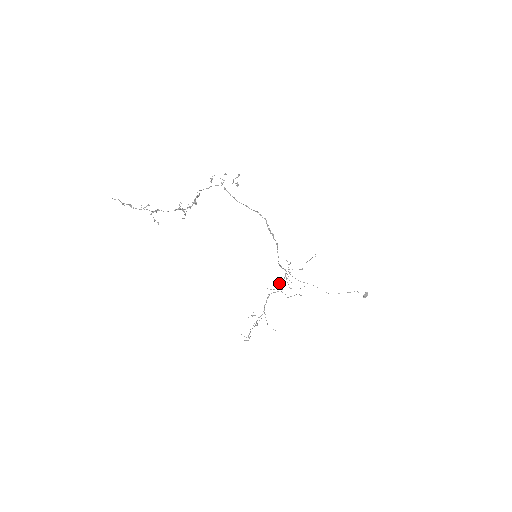
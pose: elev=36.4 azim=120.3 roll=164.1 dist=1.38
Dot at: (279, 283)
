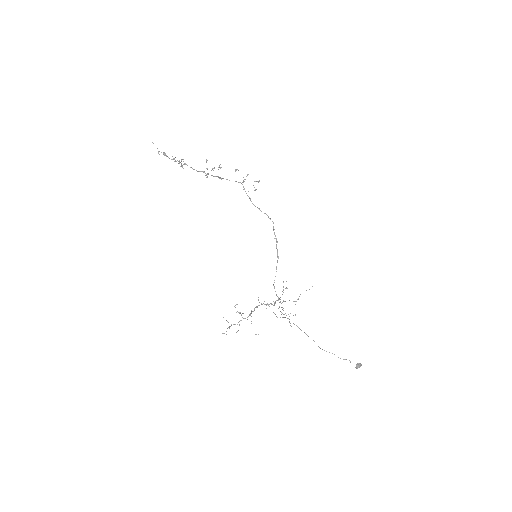
Dot at: (271, 303)
